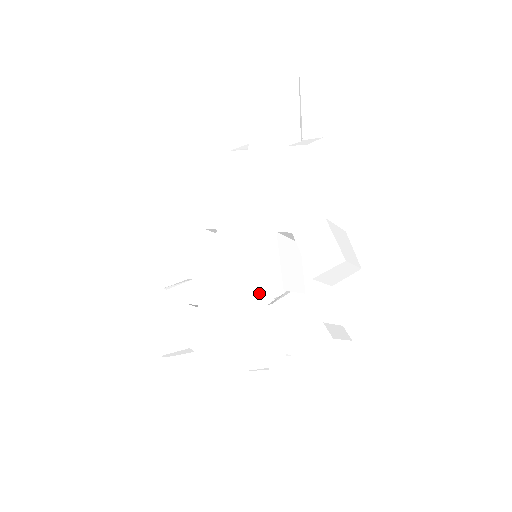
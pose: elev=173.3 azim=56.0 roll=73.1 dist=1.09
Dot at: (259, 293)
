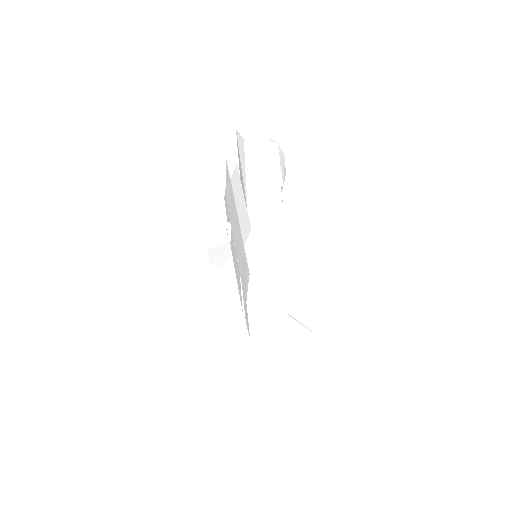
Dot at: (239, 294)
